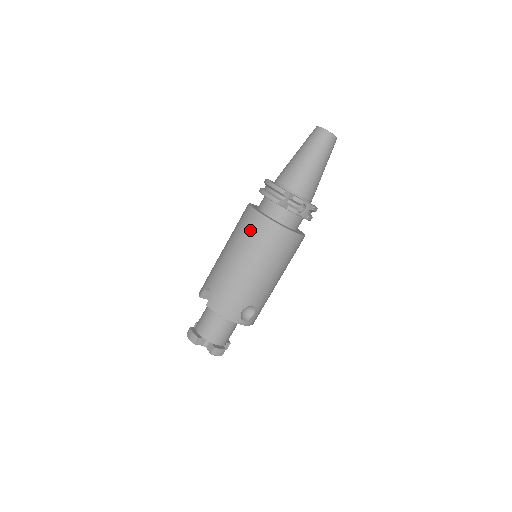
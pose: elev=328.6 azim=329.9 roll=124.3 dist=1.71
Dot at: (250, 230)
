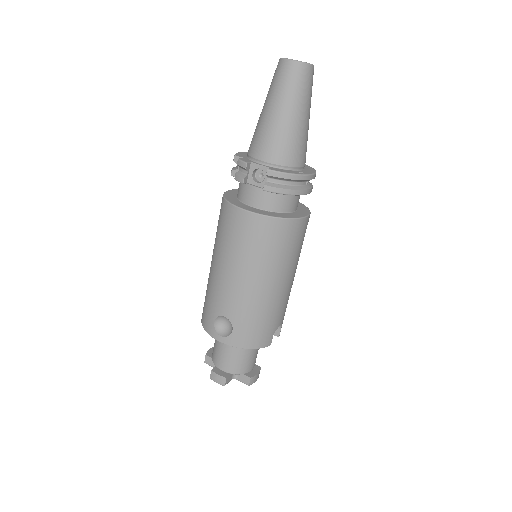
Dot at: occluded
